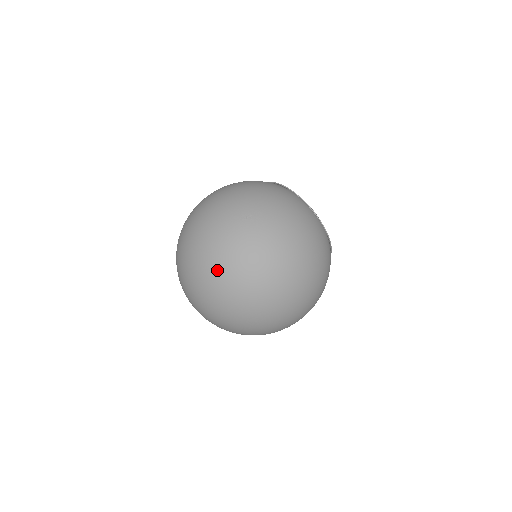
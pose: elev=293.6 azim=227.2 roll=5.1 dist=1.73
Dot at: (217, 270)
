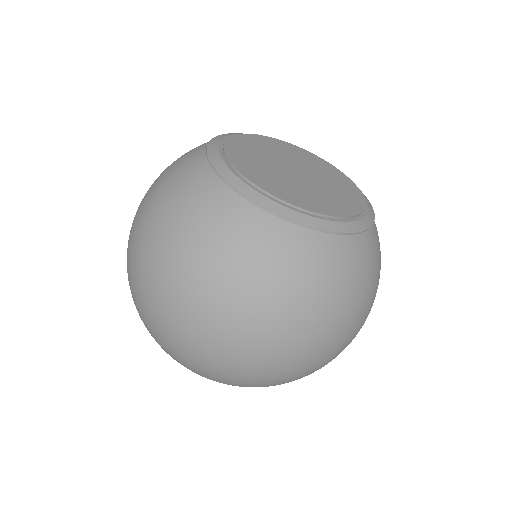
Dot at: occluded
